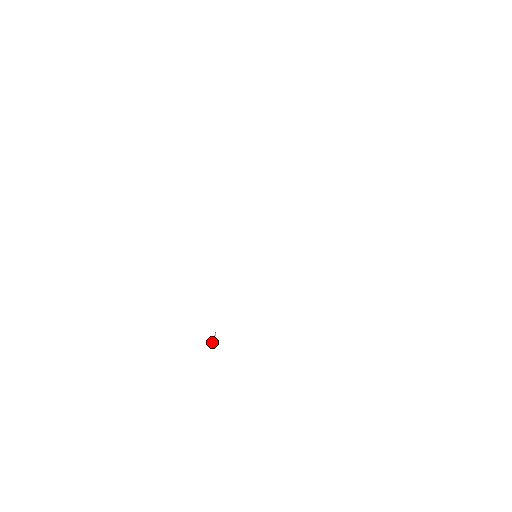
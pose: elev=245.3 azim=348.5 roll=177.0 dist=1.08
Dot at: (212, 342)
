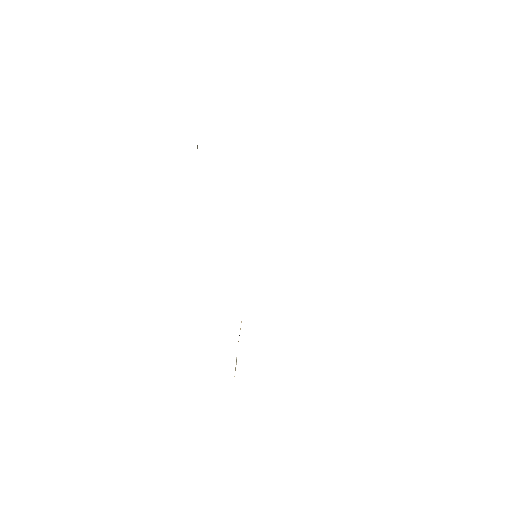
Dot at: occluded
